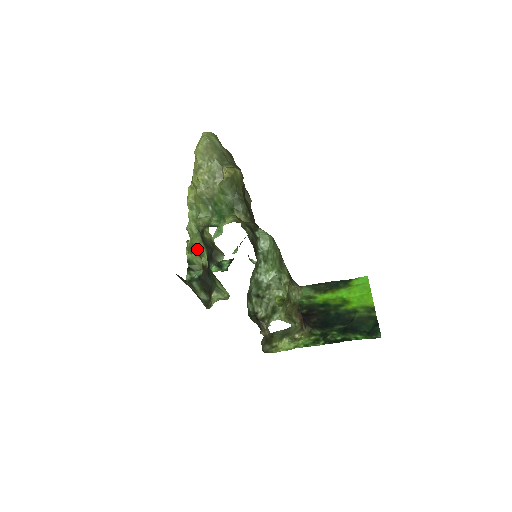
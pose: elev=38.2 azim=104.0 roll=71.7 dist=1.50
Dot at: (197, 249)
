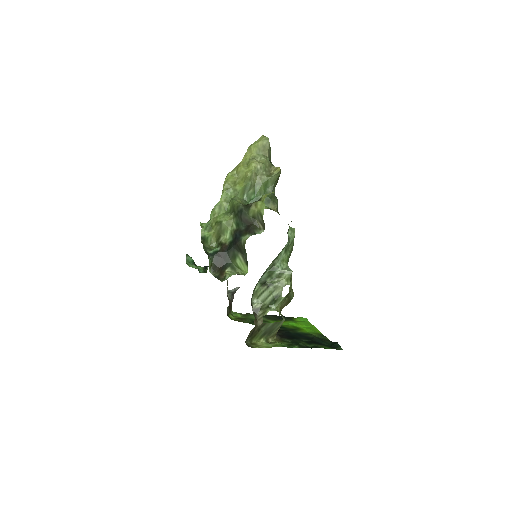
Dot at: (222, 226)
